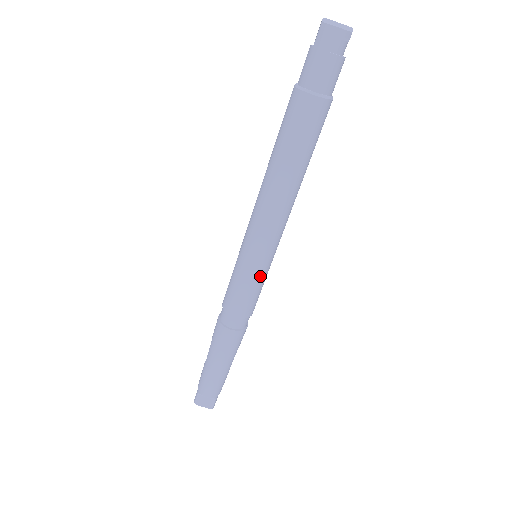
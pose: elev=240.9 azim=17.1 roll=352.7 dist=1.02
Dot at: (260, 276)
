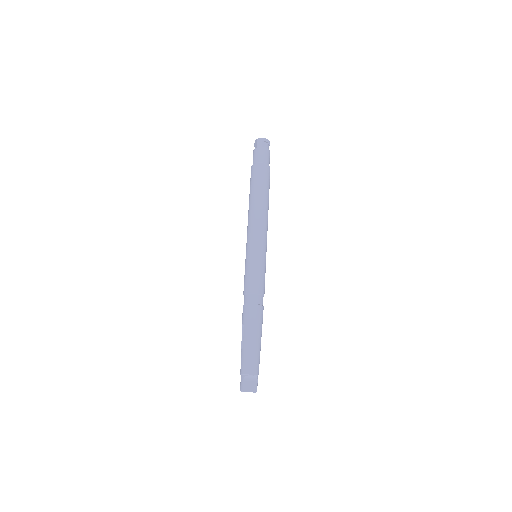
Dot at: (264, 262)
